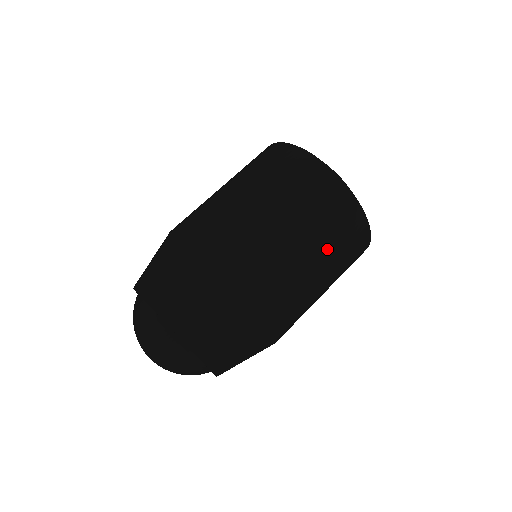
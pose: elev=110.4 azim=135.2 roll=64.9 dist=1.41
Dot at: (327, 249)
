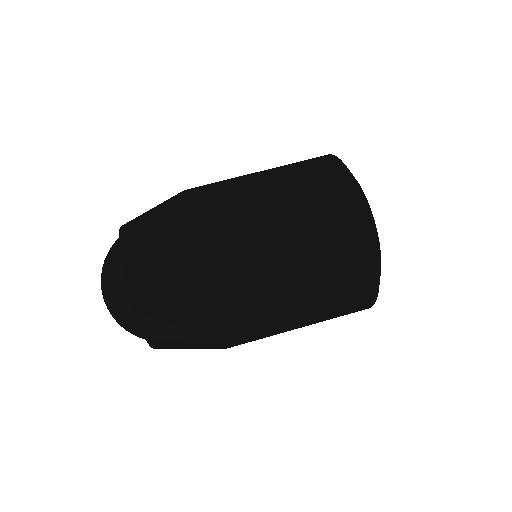
Dot at: (316, 270)
